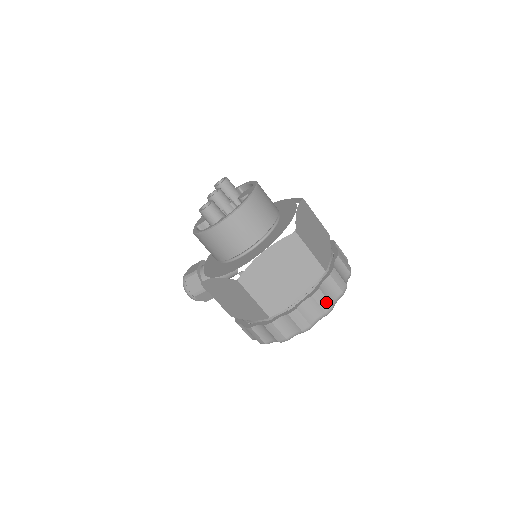
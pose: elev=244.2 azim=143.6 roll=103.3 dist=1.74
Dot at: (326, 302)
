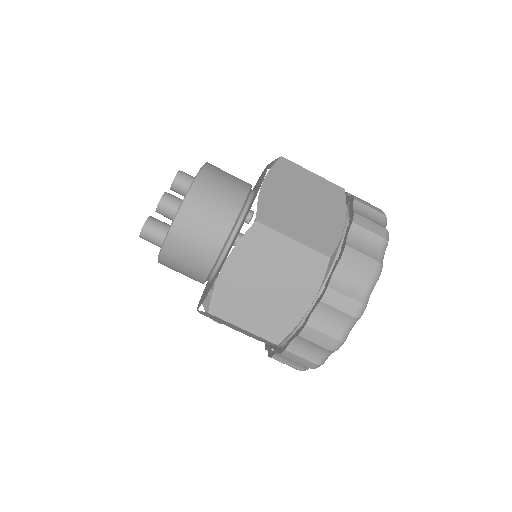
Dot at: (348, 301)
